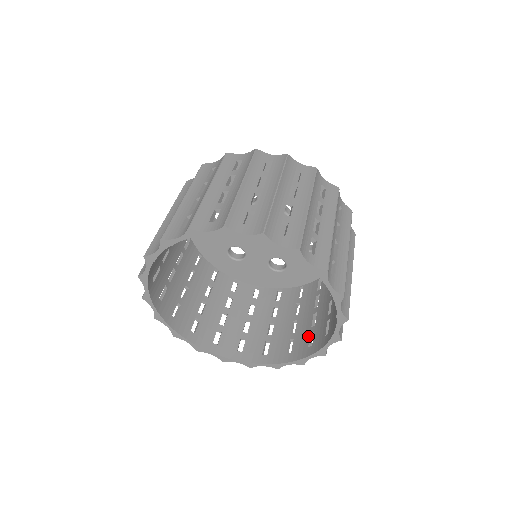
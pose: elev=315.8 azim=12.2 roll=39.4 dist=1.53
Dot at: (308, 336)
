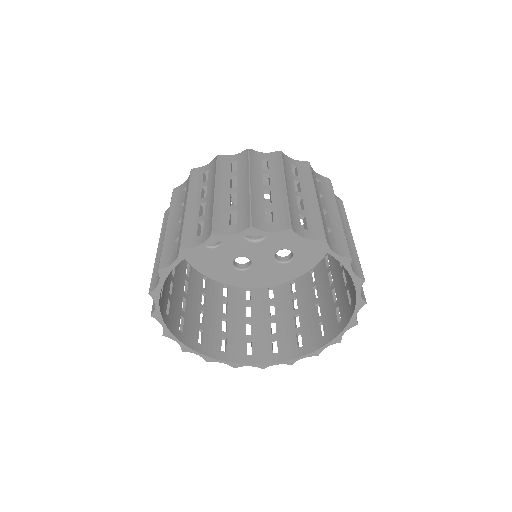
Dot at: (270, 342)
